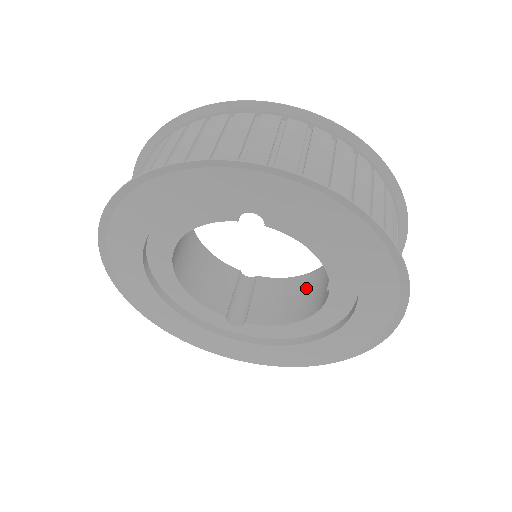
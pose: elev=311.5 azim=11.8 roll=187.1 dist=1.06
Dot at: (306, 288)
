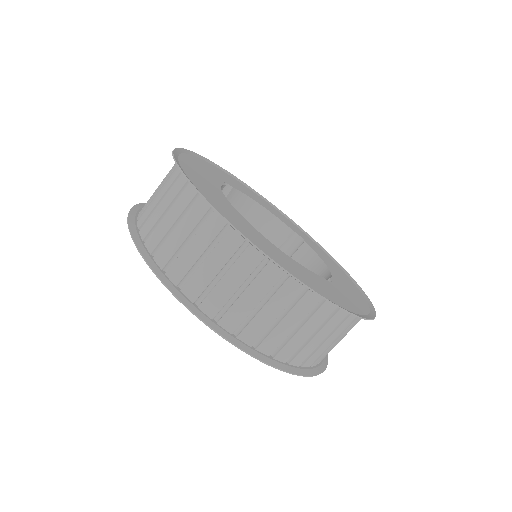
Dot at: (256, 224)
